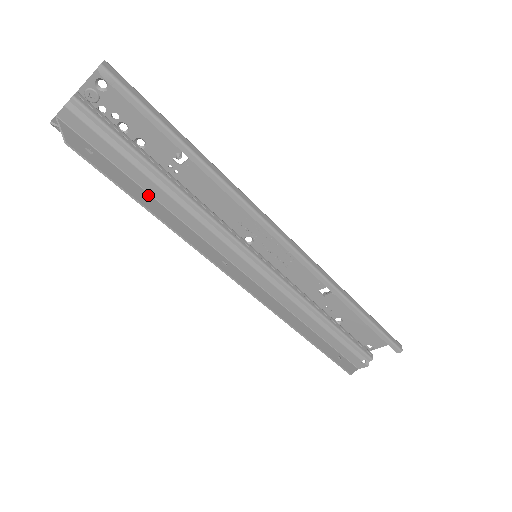
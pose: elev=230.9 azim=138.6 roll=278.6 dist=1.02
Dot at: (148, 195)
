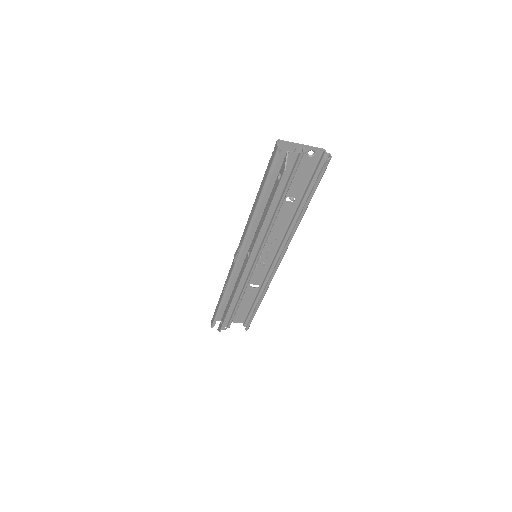
Dot at: (267, 206)
